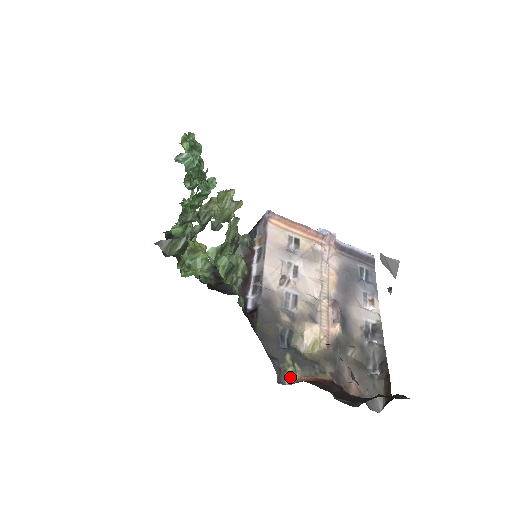
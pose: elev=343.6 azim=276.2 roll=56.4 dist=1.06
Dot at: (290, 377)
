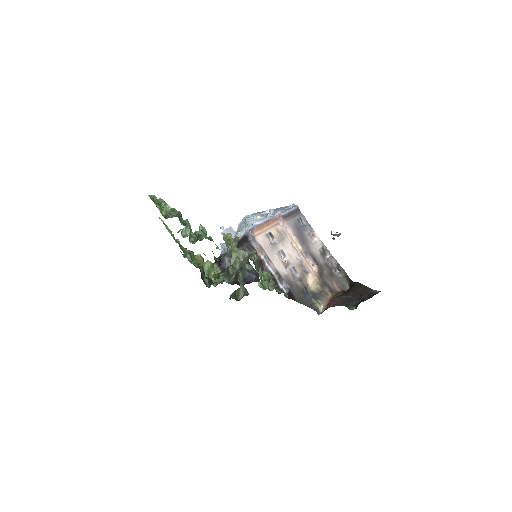
Dot at: (320, 308)
